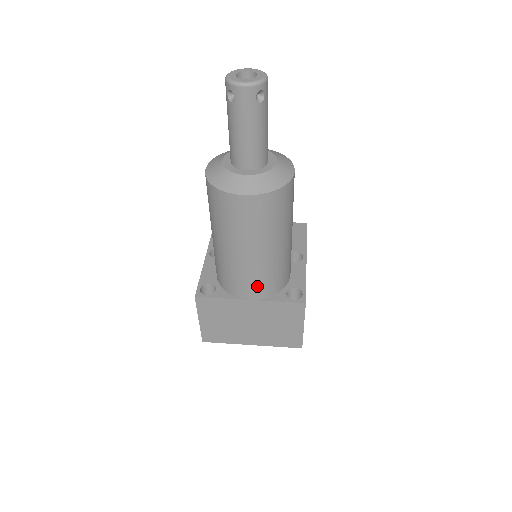
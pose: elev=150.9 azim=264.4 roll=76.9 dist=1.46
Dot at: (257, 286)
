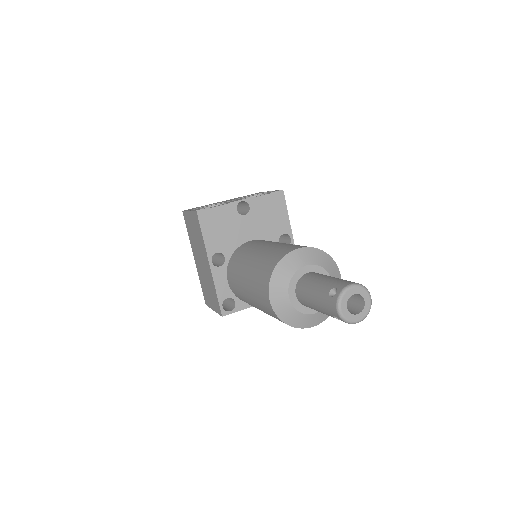
Dot at: occluded
